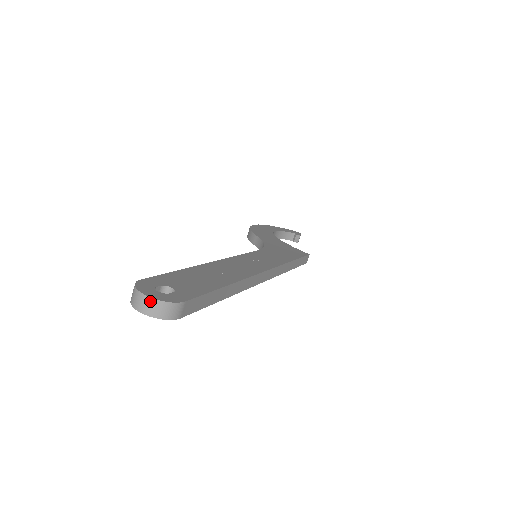
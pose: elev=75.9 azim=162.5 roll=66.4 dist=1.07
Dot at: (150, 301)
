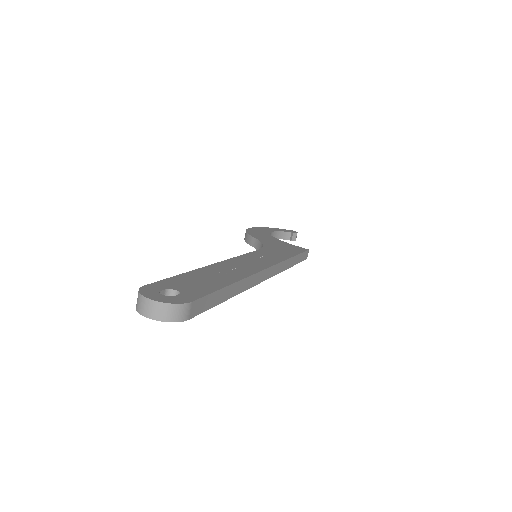
Dot at: (156, 305)
